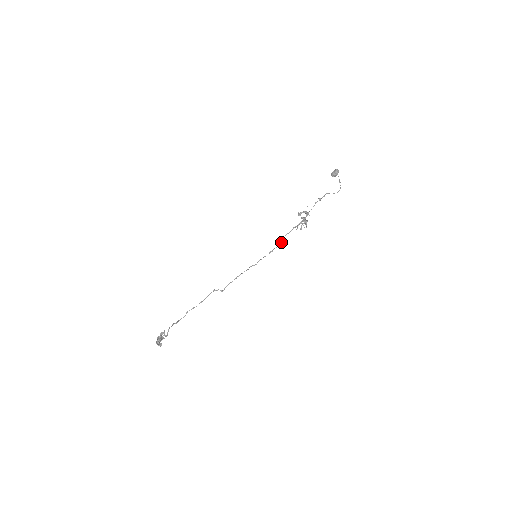
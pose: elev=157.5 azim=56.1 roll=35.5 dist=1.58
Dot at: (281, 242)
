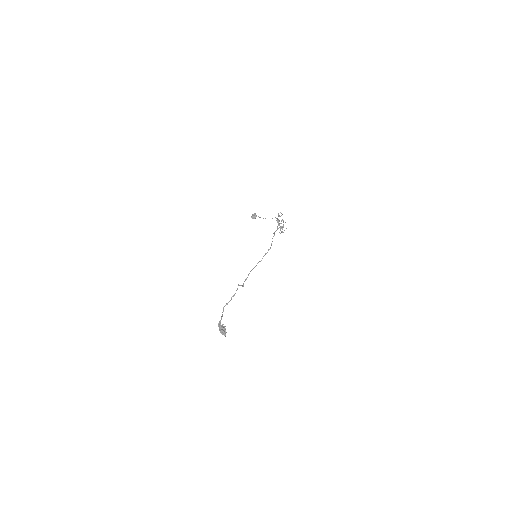
Dot at: occluded
